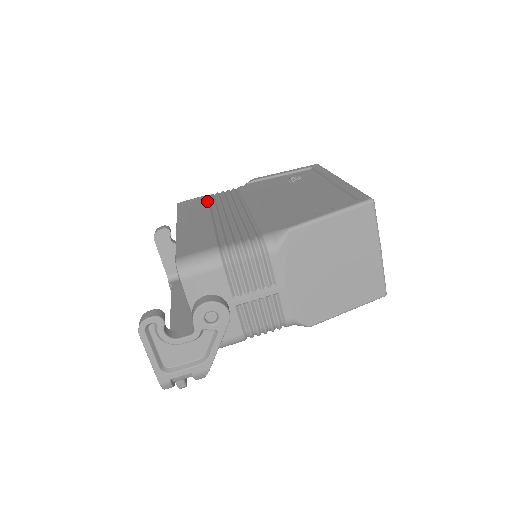
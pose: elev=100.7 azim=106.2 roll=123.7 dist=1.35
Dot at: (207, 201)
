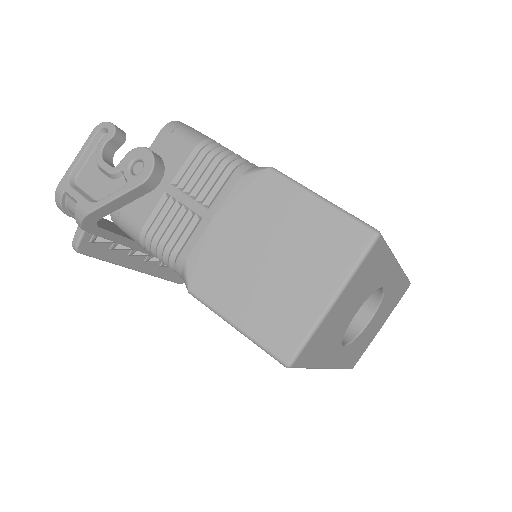
Dot at: occluded
